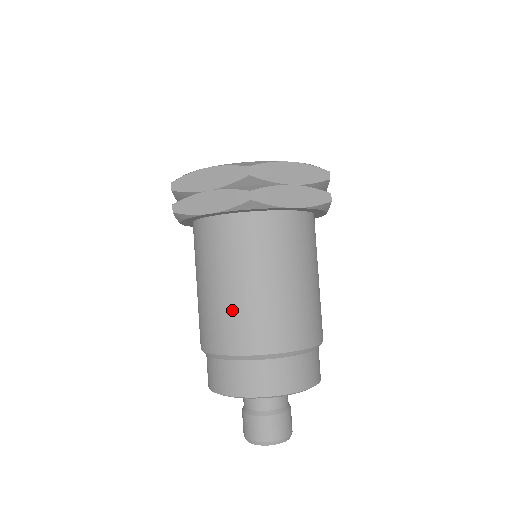
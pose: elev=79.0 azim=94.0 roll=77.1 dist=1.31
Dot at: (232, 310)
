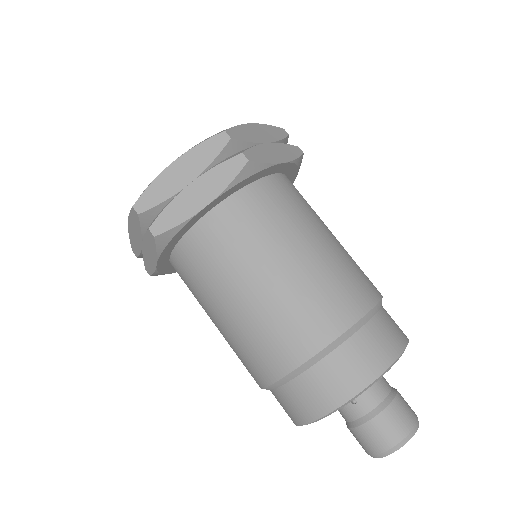
Dot at: (292, 298)
